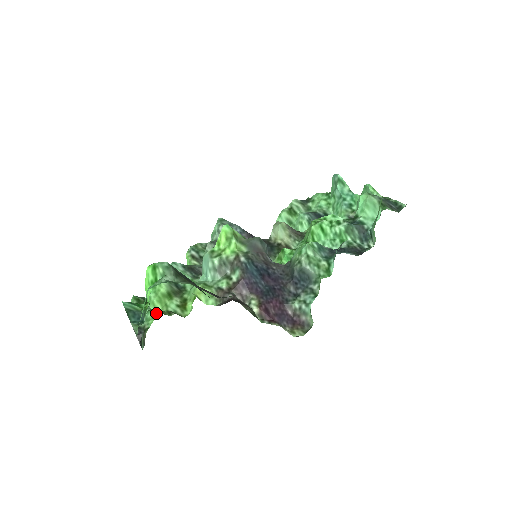
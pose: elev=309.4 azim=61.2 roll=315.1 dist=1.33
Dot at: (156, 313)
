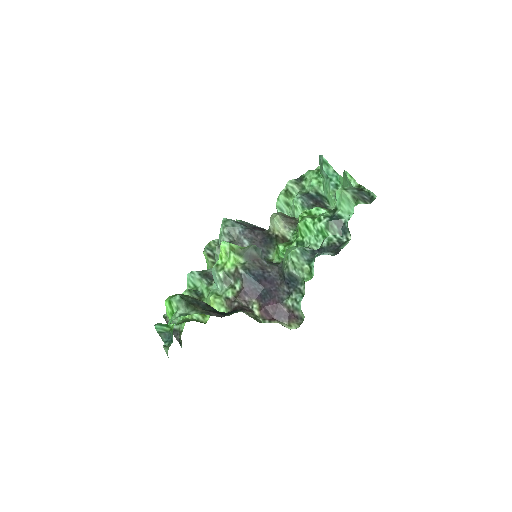
Dot at: occluded
